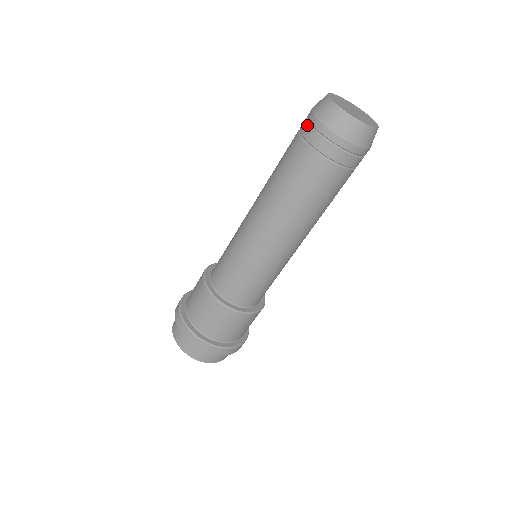
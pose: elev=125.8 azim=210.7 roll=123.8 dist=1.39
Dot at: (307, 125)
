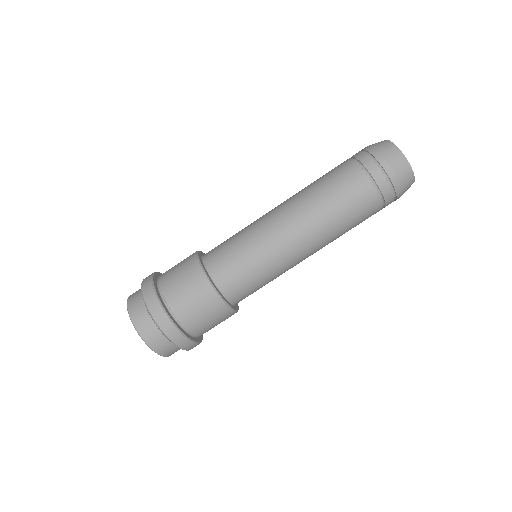
Dot at: (366, 154)
